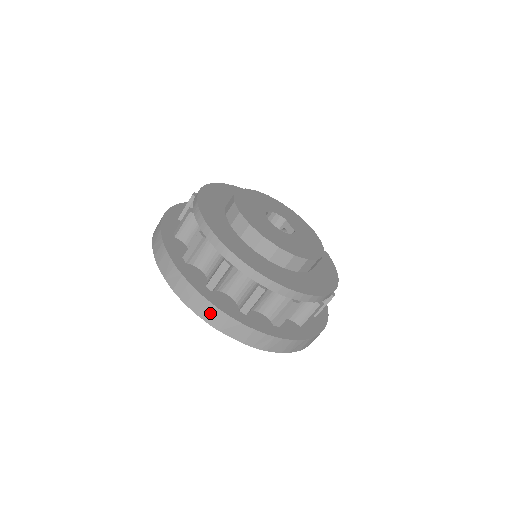
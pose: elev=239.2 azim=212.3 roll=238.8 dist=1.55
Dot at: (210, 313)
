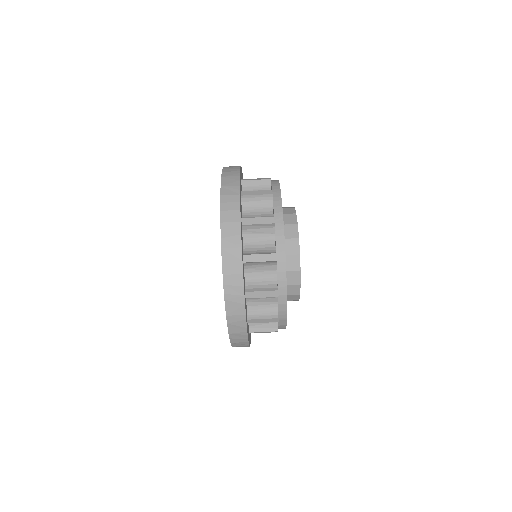
Dot at: (231, 231)
